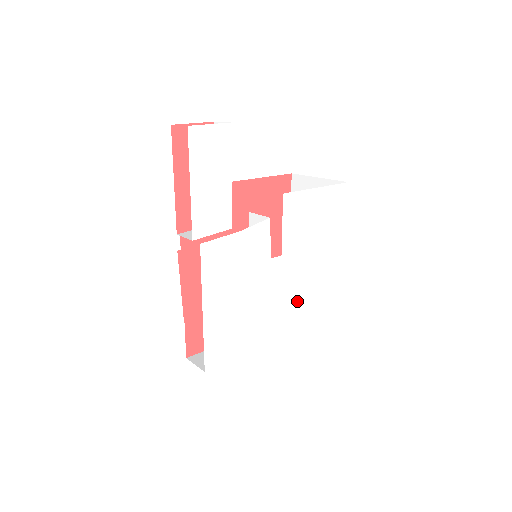
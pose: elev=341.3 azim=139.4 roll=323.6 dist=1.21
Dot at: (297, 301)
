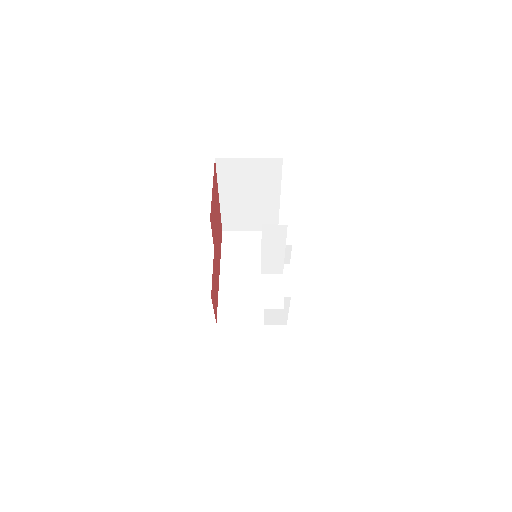
Dot at: occluded
